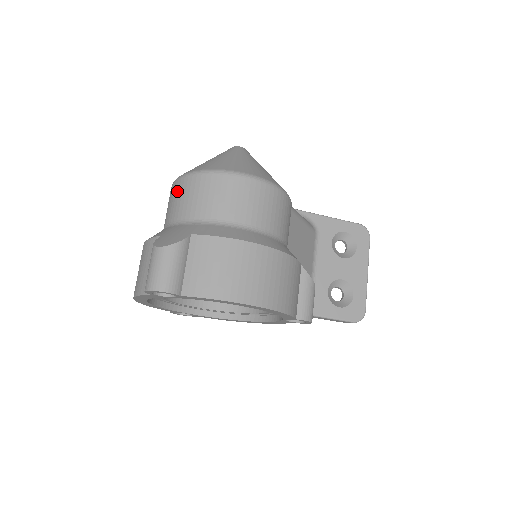
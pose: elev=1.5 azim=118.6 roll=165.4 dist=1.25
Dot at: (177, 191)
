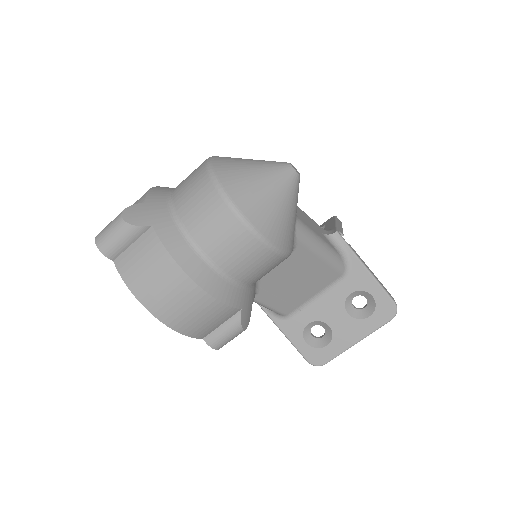
Dot at: (196, 172)
